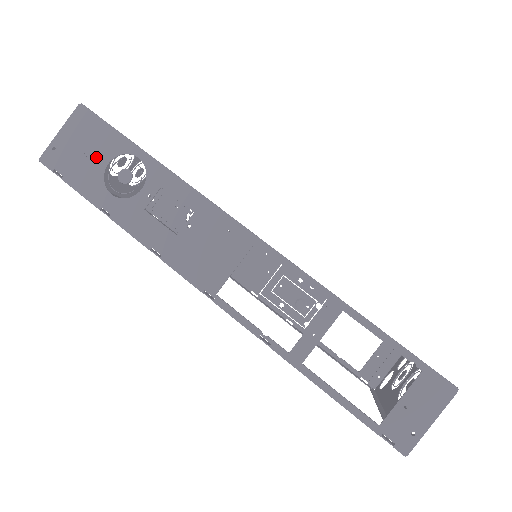
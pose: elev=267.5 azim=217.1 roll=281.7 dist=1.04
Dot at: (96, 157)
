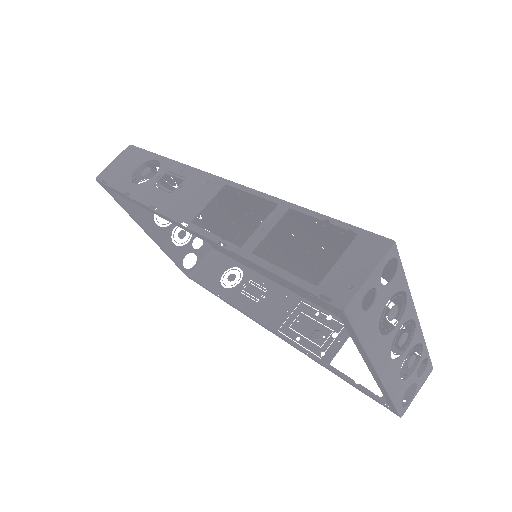
Dot at: (131, 167)
